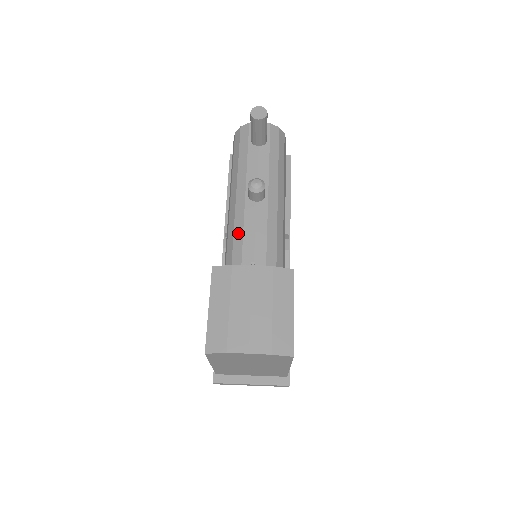
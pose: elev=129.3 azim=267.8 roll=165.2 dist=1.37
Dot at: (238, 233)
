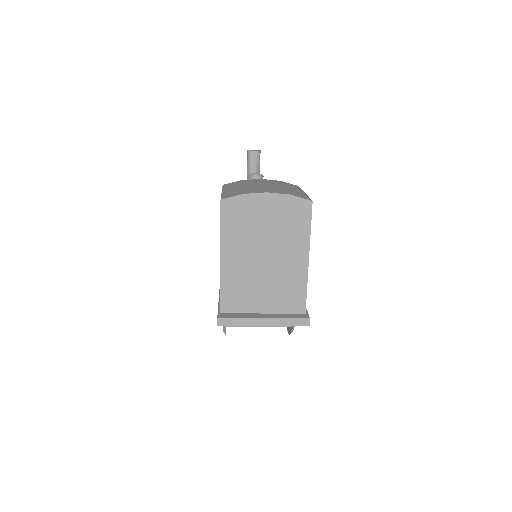
Dot at: occluded
